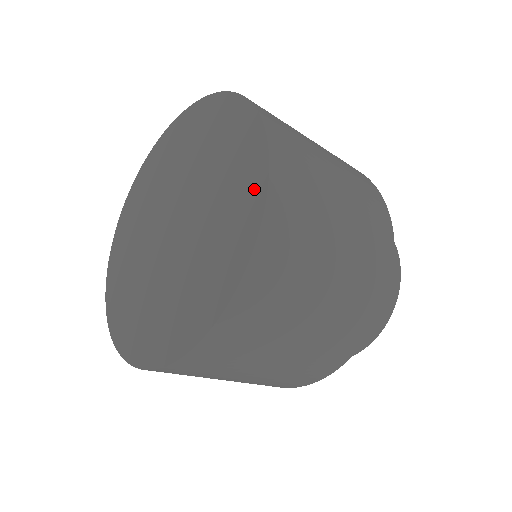
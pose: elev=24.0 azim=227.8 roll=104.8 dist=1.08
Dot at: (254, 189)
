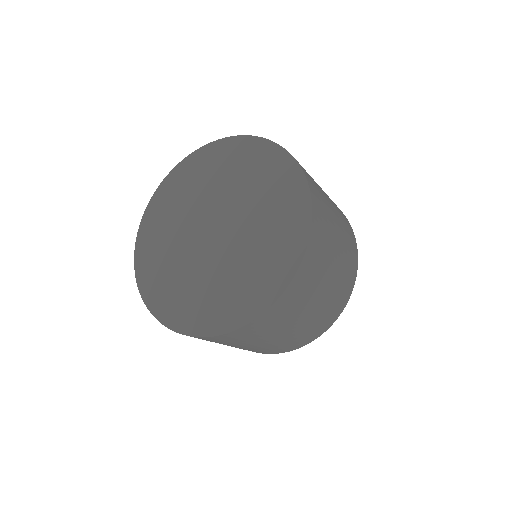
Dot at: (289, 173)
